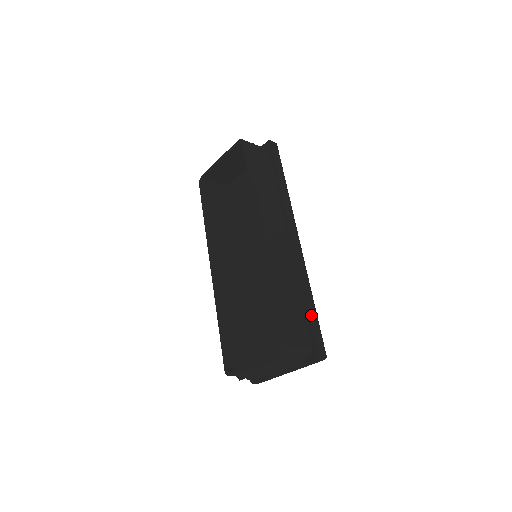
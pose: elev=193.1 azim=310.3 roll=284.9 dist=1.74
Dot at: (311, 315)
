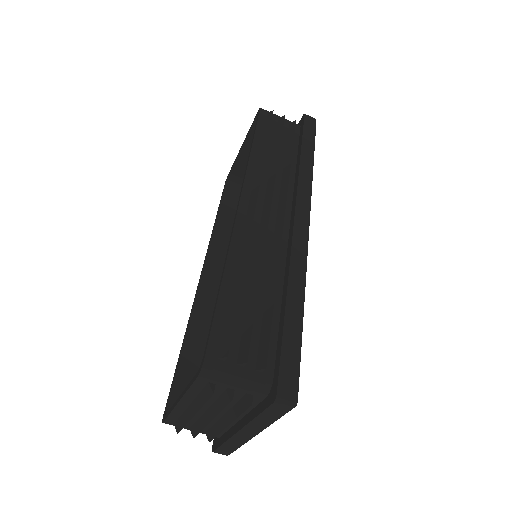
Dot at: (286, 326)
